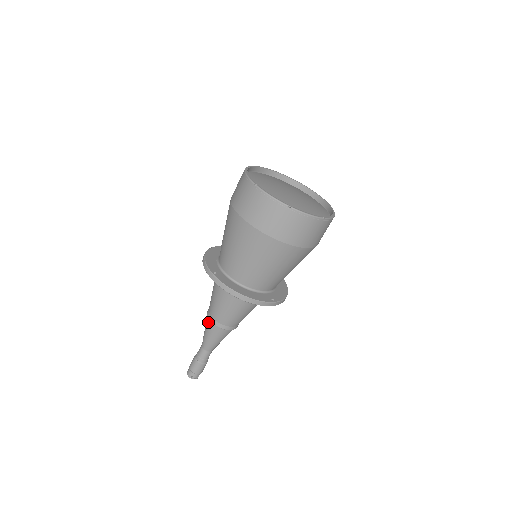
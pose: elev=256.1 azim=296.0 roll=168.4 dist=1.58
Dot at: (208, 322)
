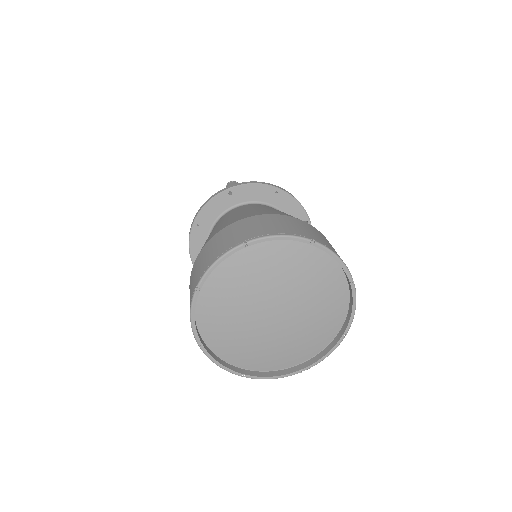
Dot at: occluded
